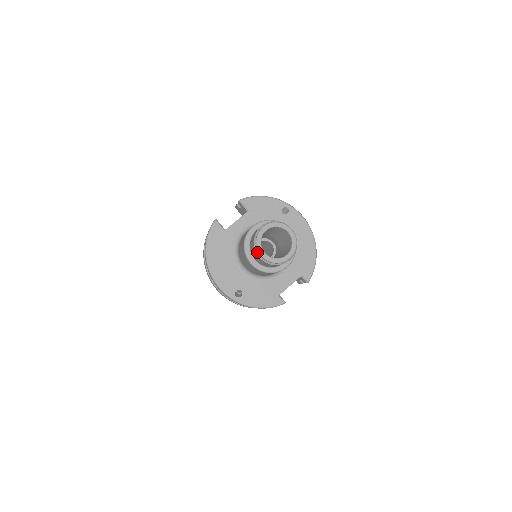
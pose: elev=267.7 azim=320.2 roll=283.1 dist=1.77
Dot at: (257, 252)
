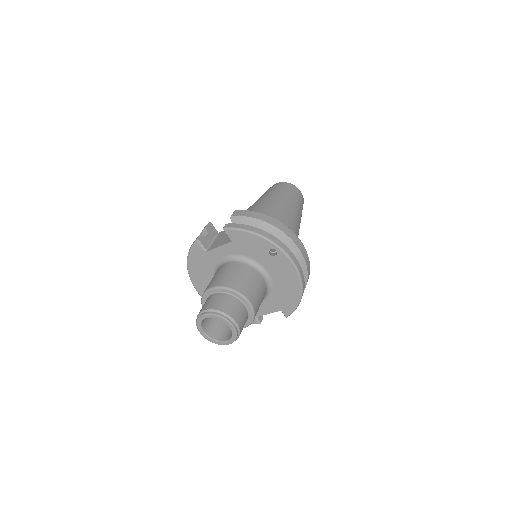
Dot at: (199, 328)
